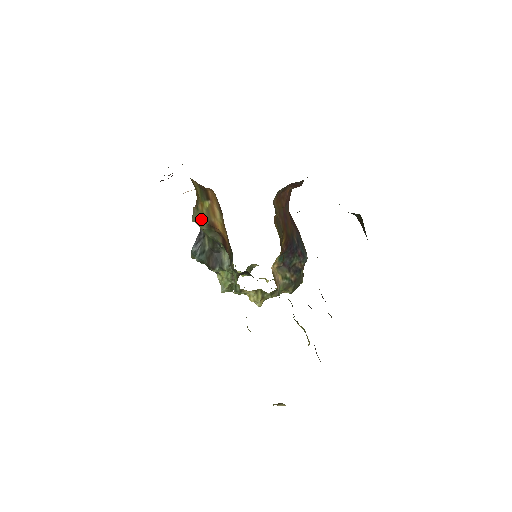
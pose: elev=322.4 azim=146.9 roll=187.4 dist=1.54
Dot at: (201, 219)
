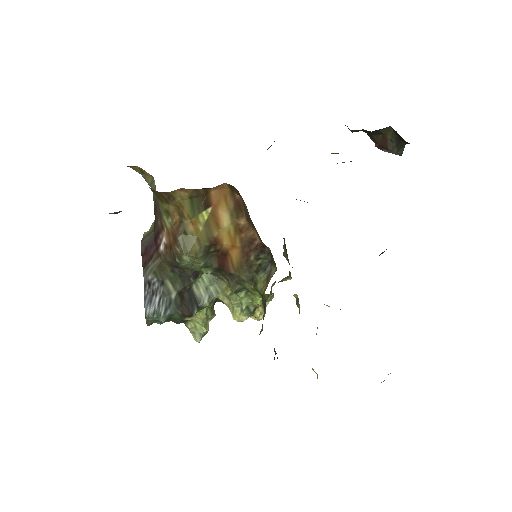
Dot at: (197, 244)
